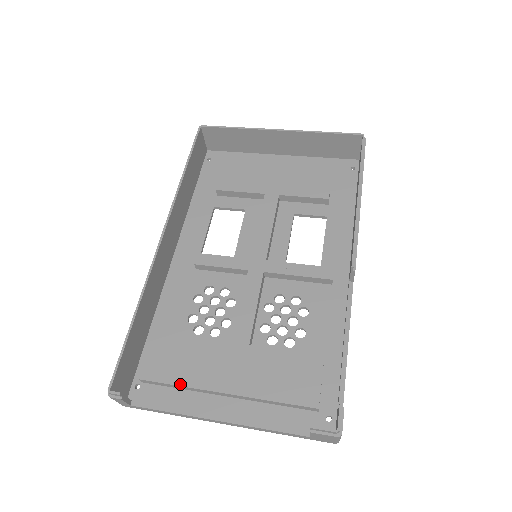
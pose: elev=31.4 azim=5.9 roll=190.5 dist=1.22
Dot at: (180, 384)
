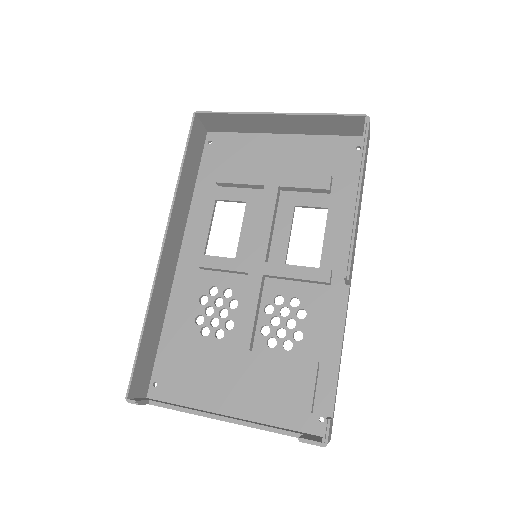
Dot at: (189, 386)
